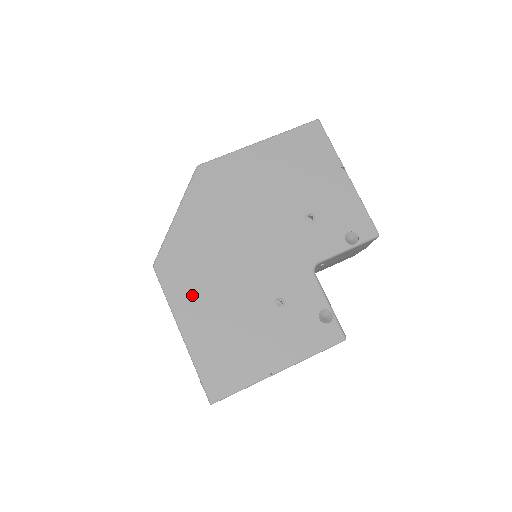
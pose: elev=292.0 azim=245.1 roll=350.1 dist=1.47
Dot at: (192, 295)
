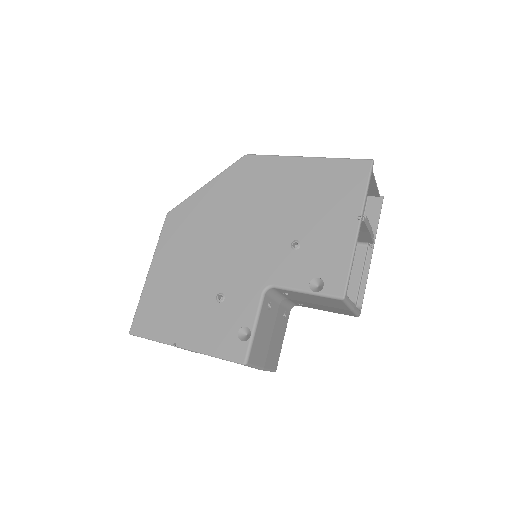
Dot at: (173, 250)
